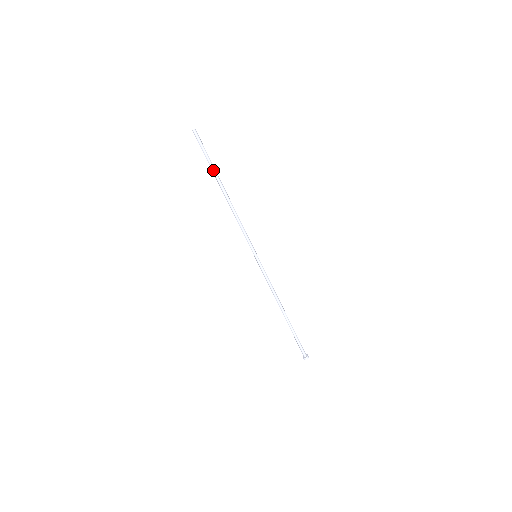
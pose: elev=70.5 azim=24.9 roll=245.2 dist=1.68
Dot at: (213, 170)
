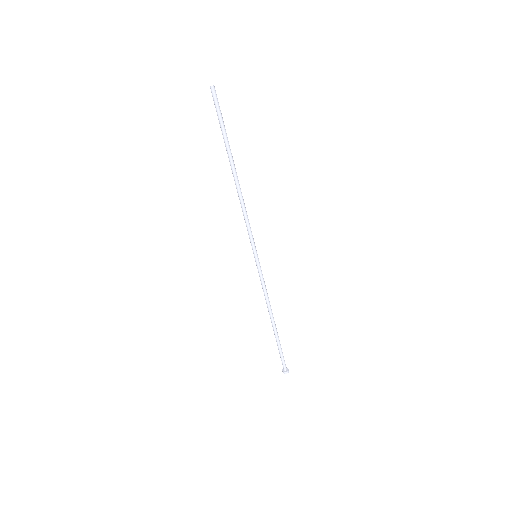
Dot at: (228, 144)
